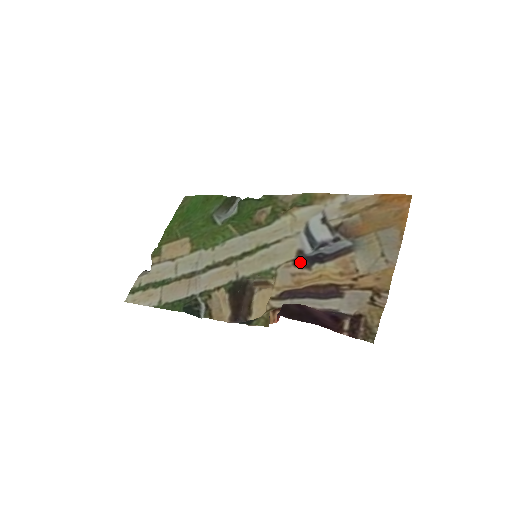
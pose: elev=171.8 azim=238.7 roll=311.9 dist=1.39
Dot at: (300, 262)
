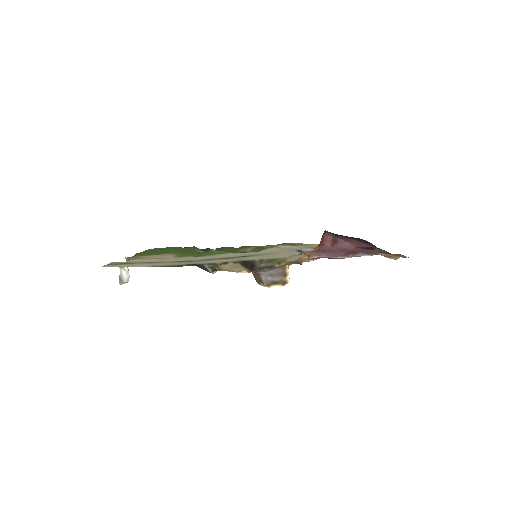
Dot at: occluded
